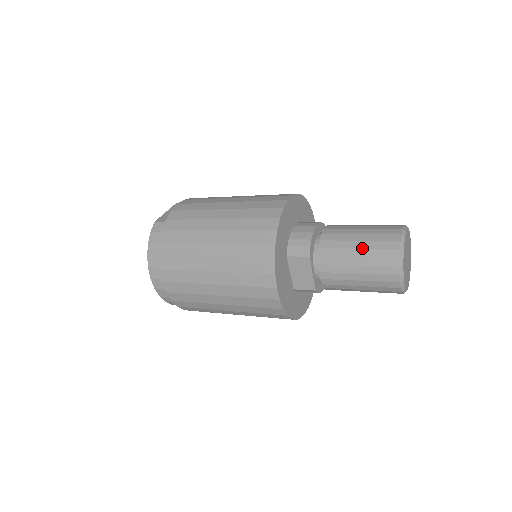
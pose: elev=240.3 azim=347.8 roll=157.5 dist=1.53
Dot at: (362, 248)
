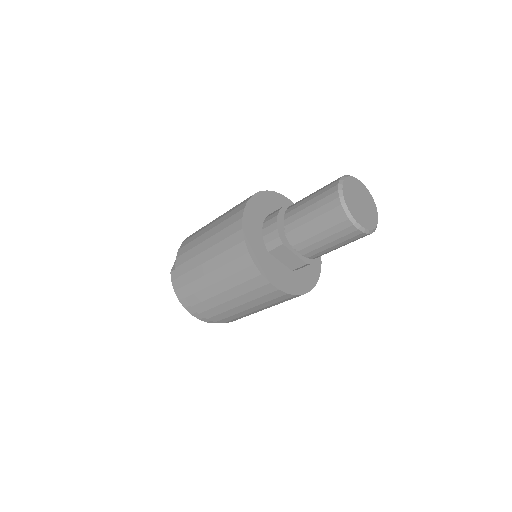
Dot at: (315, 218)
